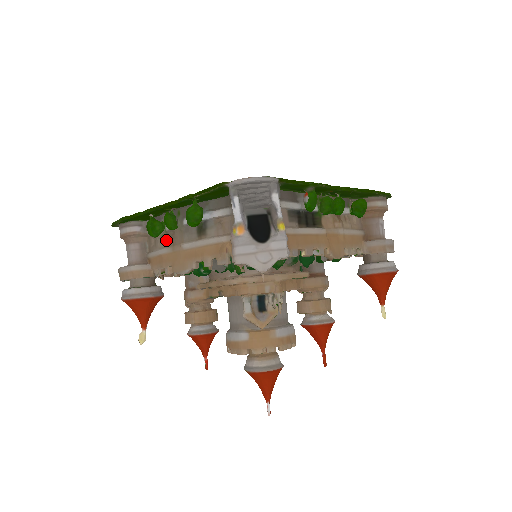
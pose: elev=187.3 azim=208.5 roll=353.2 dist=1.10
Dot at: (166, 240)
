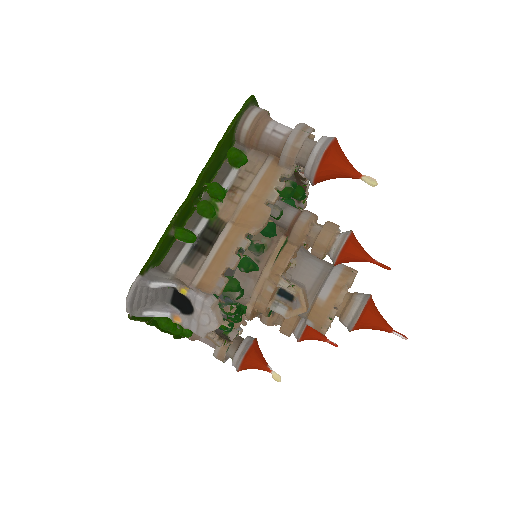
Dot at: occluded
